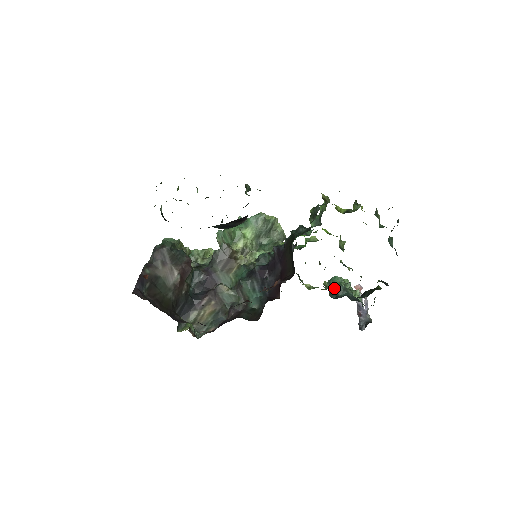
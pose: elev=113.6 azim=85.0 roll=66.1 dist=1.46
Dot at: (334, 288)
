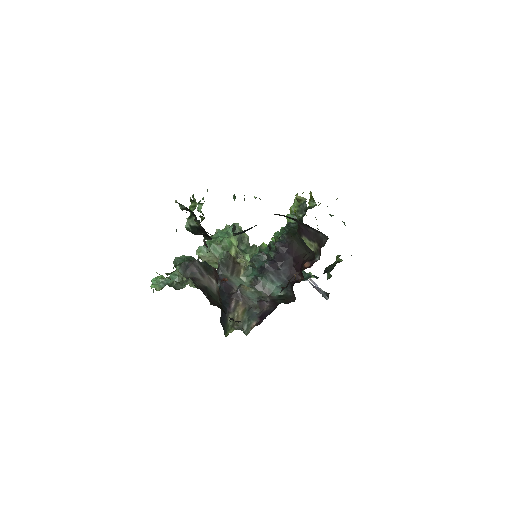
Dot at: occluded
